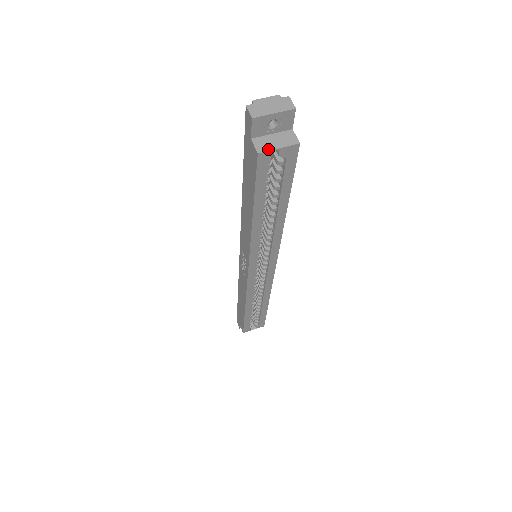
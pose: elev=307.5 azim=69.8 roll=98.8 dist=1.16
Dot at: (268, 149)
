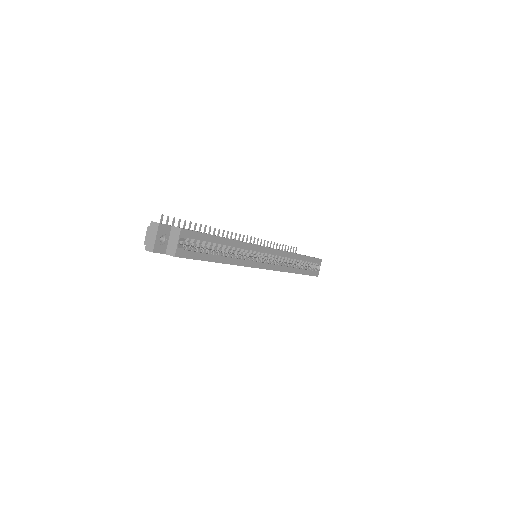
Dot at: (175, 249)
